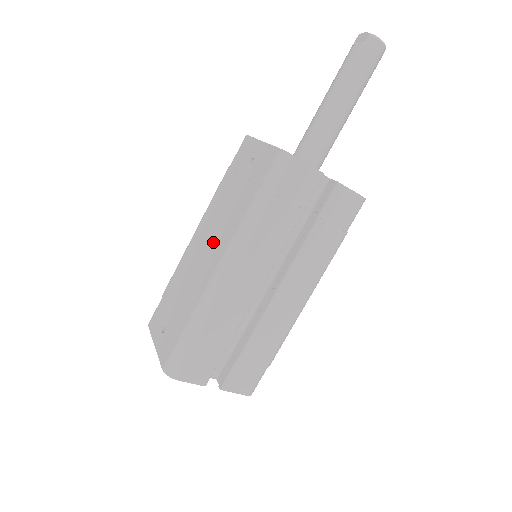
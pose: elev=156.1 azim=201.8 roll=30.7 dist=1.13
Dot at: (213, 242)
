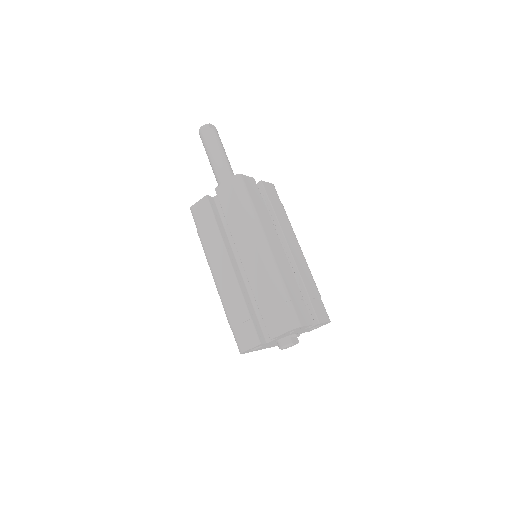
Dot at: occluded
